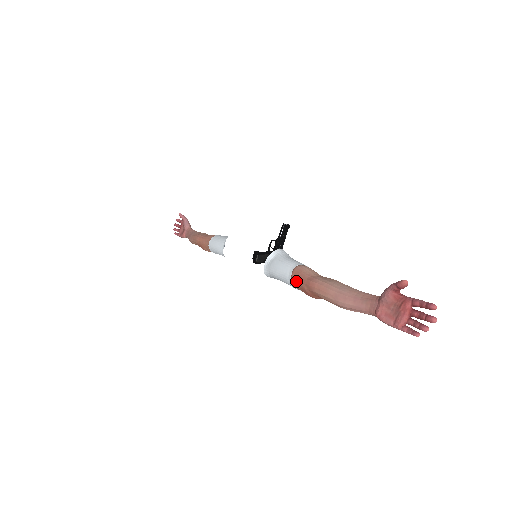
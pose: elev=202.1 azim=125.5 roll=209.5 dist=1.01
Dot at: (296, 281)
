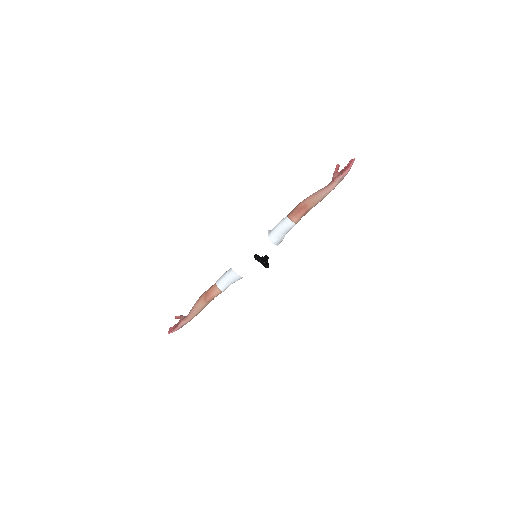
Dot at: (290, 214)
